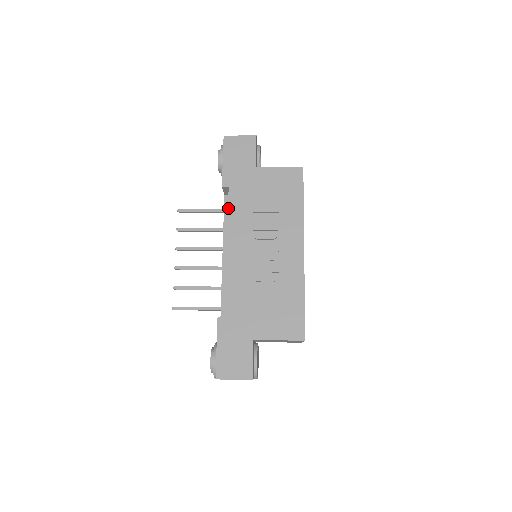
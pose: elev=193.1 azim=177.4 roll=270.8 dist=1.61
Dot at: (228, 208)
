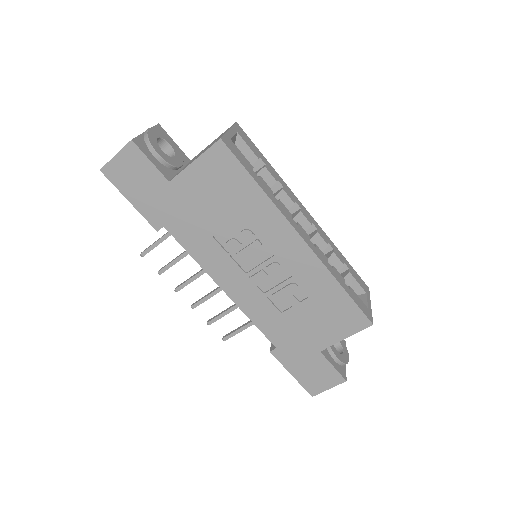
Dot at: occluded
